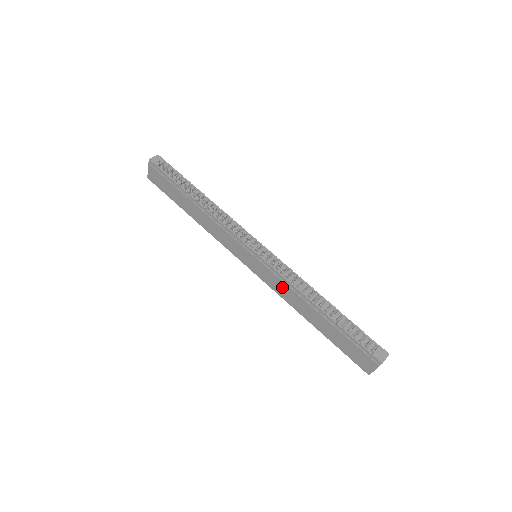
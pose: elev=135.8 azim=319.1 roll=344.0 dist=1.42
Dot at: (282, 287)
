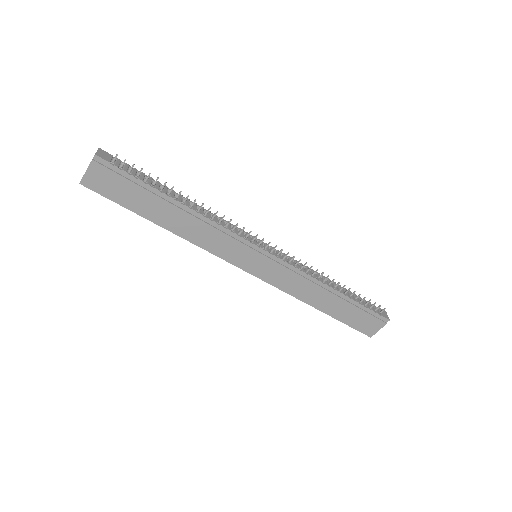
Dot at: (293, 281)
